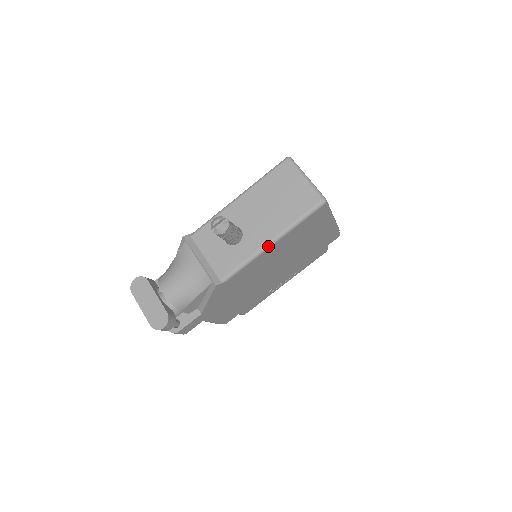
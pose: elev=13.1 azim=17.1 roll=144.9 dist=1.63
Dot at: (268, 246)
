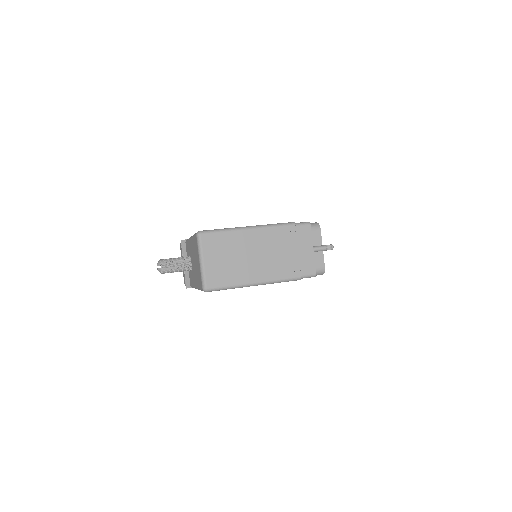
Dot at: occluded
